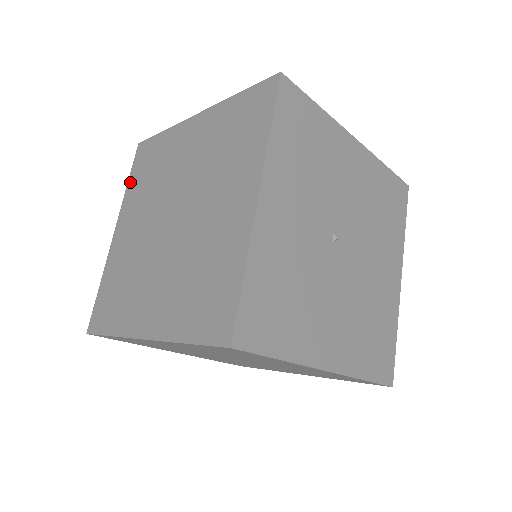
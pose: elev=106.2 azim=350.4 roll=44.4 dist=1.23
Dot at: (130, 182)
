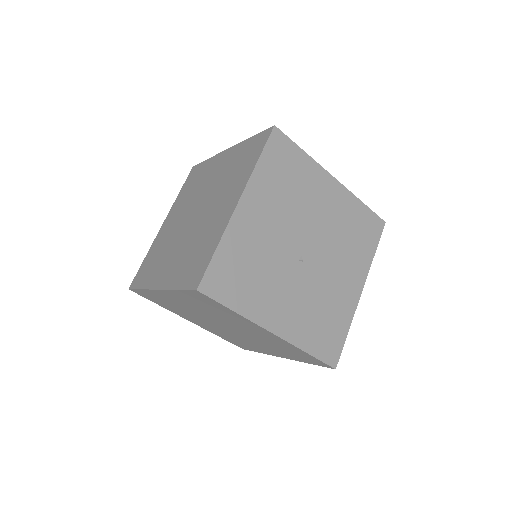
Dot at: (160, 305)
